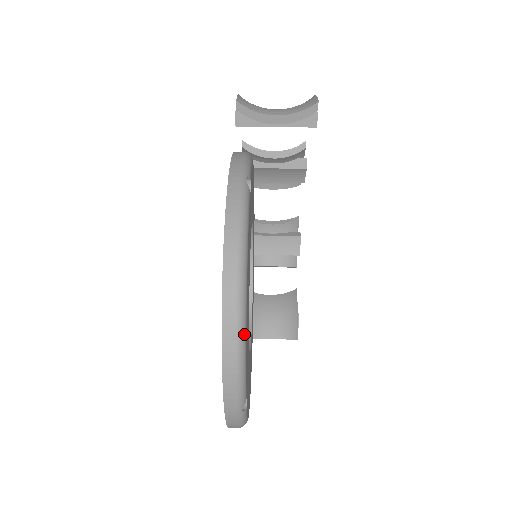
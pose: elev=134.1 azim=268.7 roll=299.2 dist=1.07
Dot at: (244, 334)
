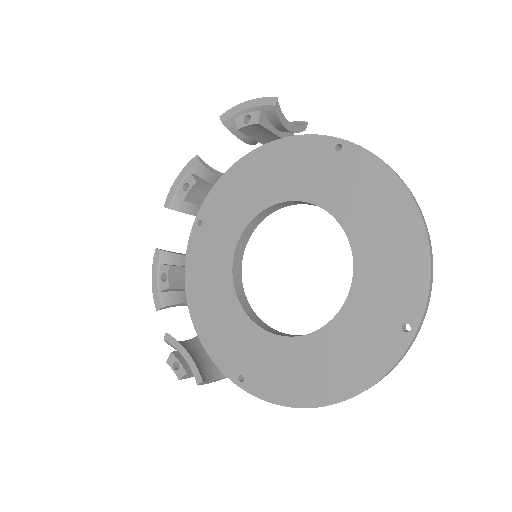
Dot at: occluded
